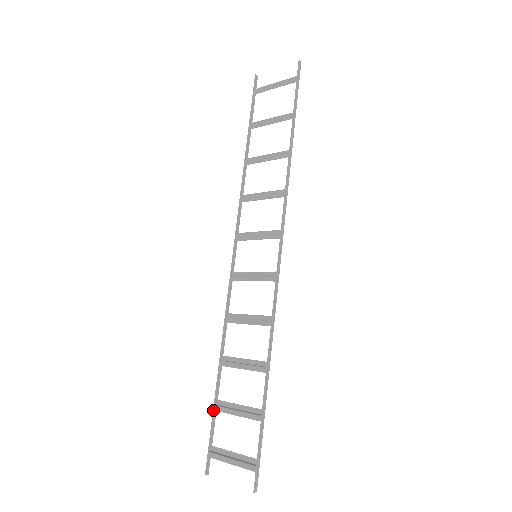
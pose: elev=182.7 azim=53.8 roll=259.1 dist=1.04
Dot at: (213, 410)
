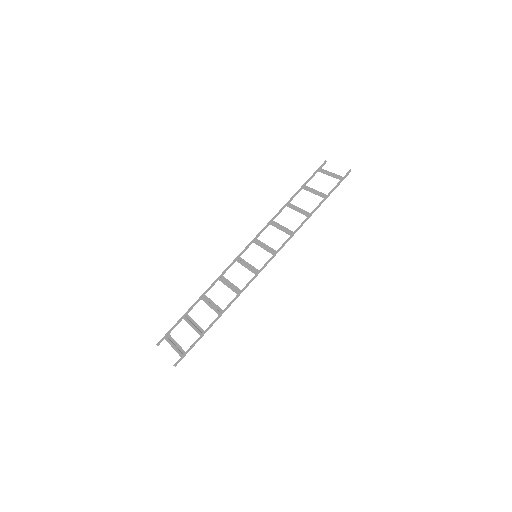
Dot at: (182, 317)
